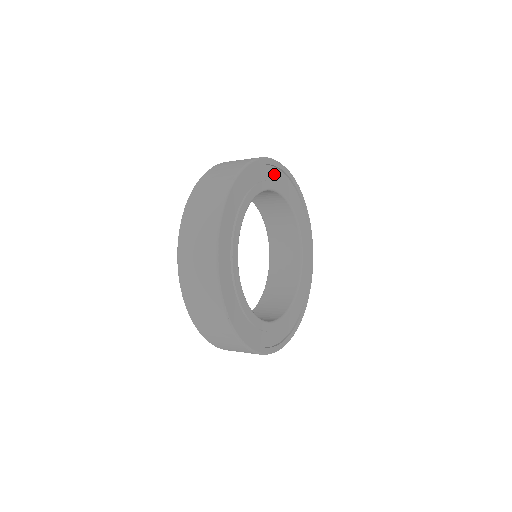
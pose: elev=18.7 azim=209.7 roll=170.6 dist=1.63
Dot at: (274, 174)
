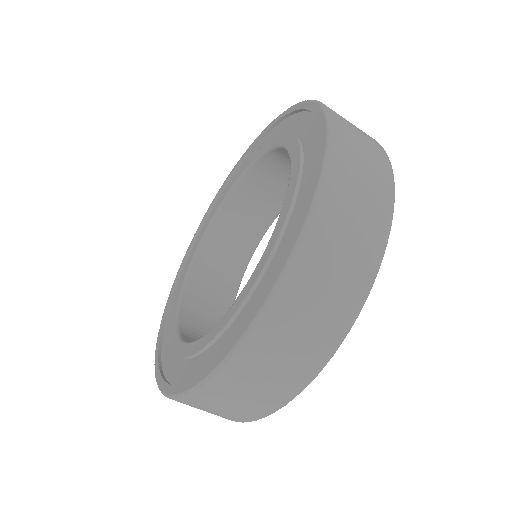
Dot at: occluded
